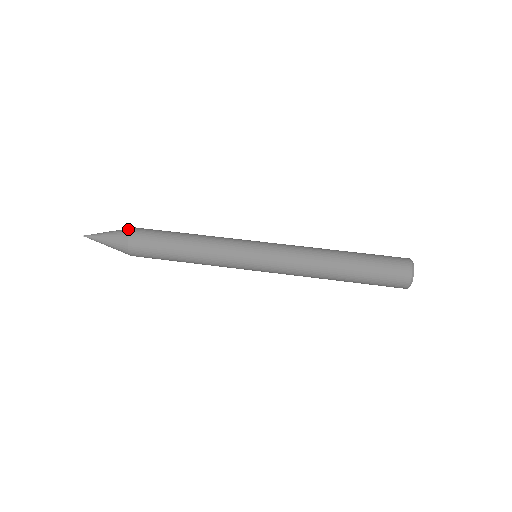
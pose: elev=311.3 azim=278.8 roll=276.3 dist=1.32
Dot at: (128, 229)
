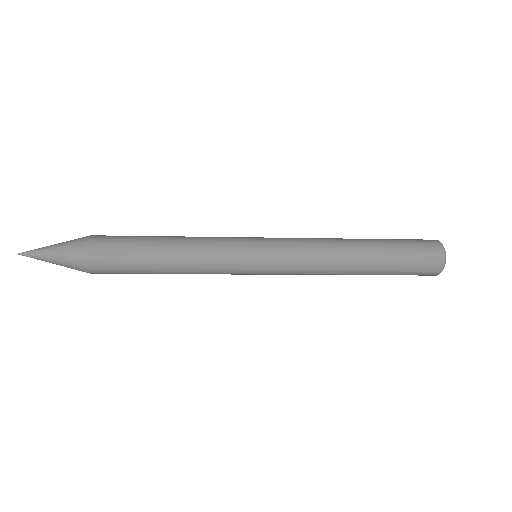
Dot at: occluded
